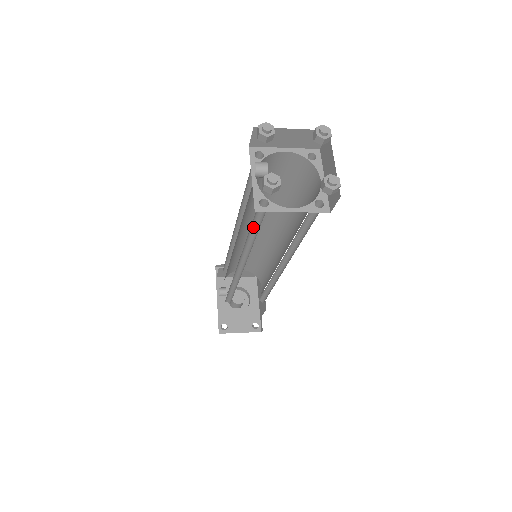
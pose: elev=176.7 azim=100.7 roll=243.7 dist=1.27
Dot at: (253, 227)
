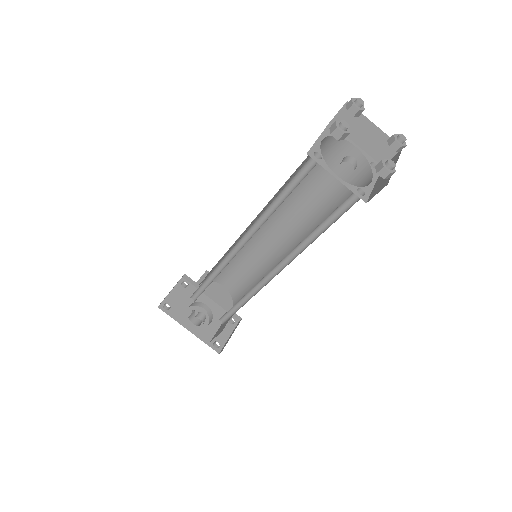
Dot at: (321, 223)
